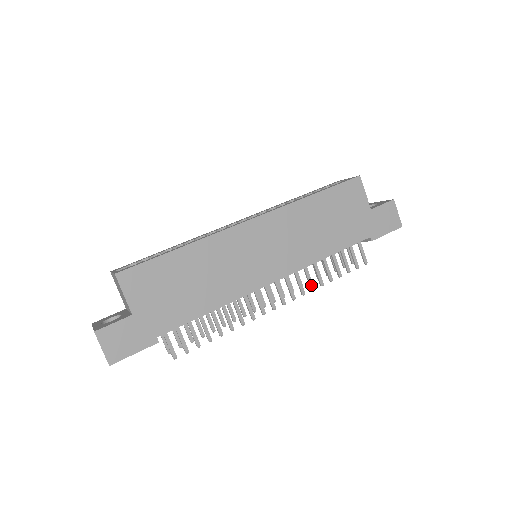
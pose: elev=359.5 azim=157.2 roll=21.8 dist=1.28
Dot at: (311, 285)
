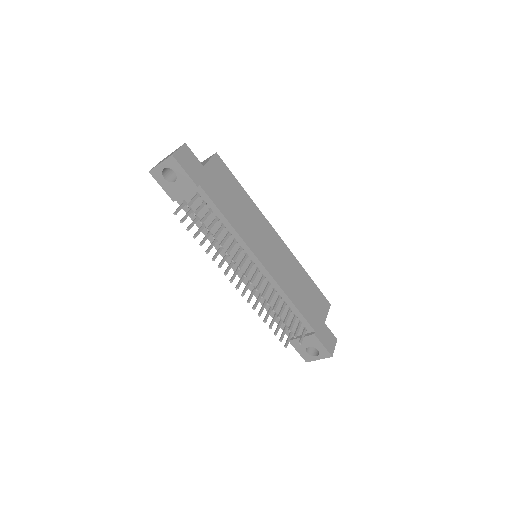
Dot at: (269, 300)
